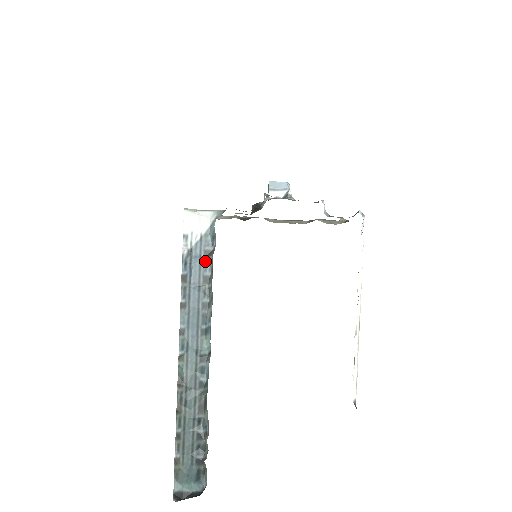
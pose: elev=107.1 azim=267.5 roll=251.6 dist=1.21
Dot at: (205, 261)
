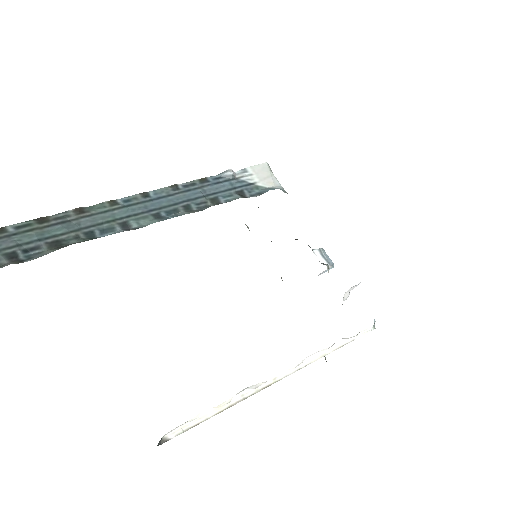
Dot at: (233, 194)
